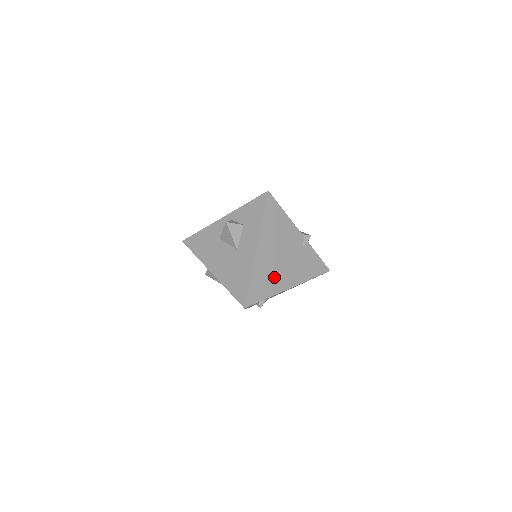
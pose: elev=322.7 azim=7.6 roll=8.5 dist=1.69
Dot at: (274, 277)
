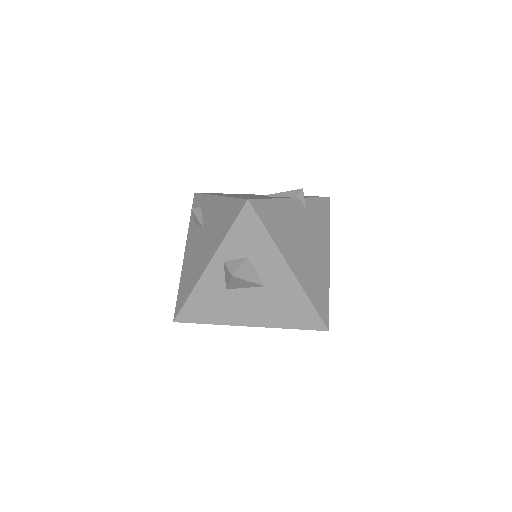
Dot at: (317, 271)
